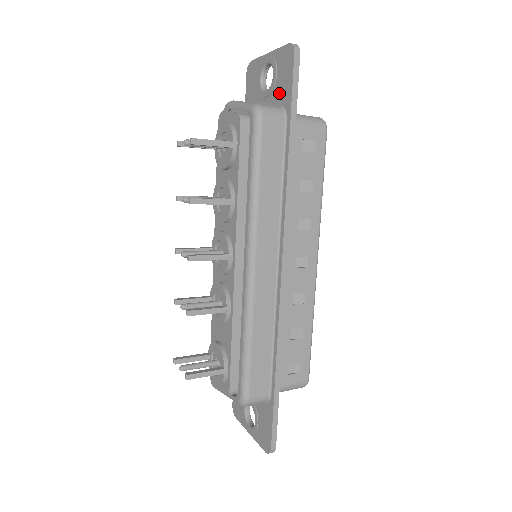
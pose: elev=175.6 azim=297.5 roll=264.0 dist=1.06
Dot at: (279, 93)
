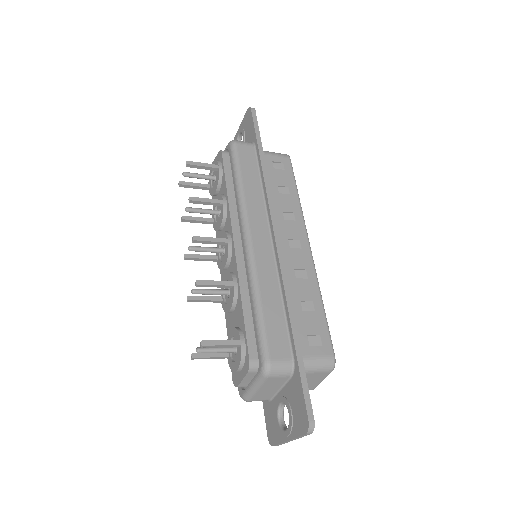
Dot at: (248, 139)
